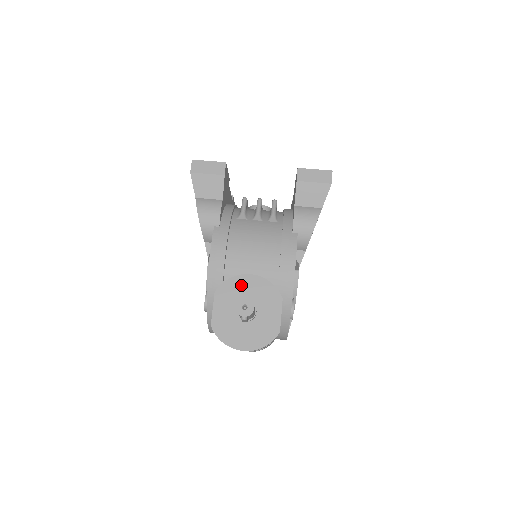
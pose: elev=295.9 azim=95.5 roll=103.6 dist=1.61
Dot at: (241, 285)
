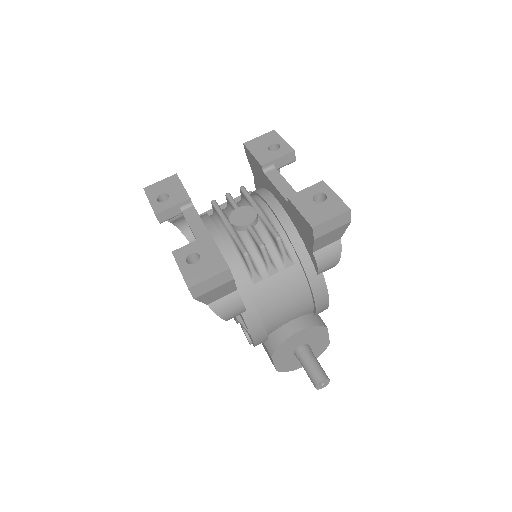
Dot at: (292, 342)
